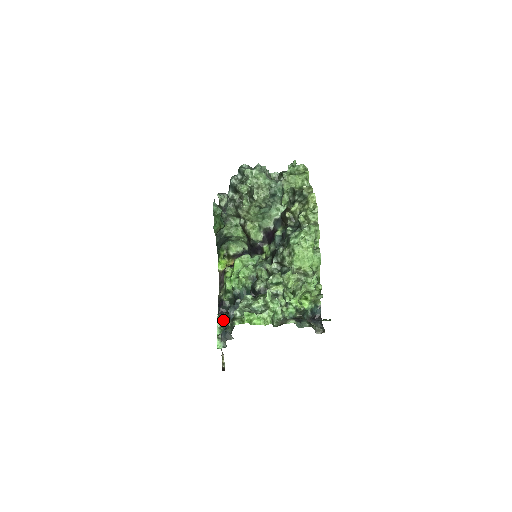
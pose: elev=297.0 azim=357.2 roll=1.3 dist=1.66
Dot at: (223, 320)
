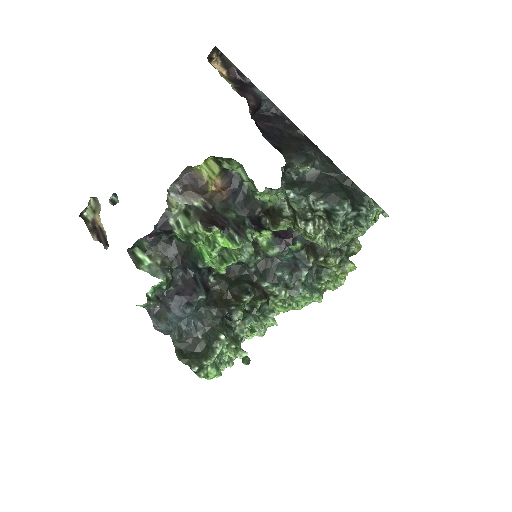
Dot at: (166, 287)
